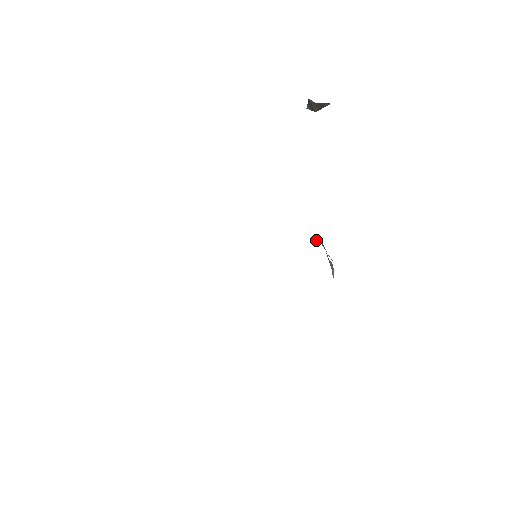
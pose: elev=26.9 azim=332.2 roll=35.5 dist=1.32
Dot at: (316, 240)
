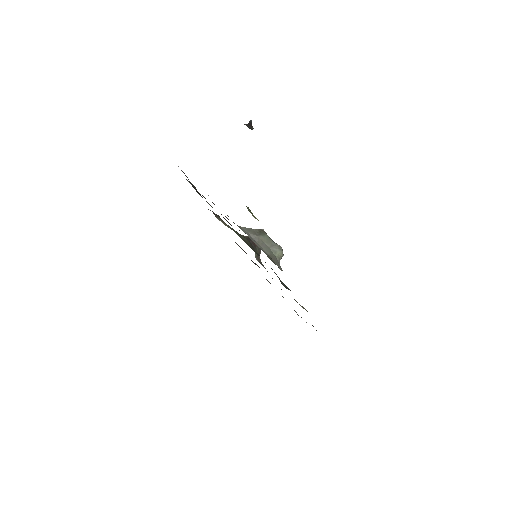
Dot at: occluded
